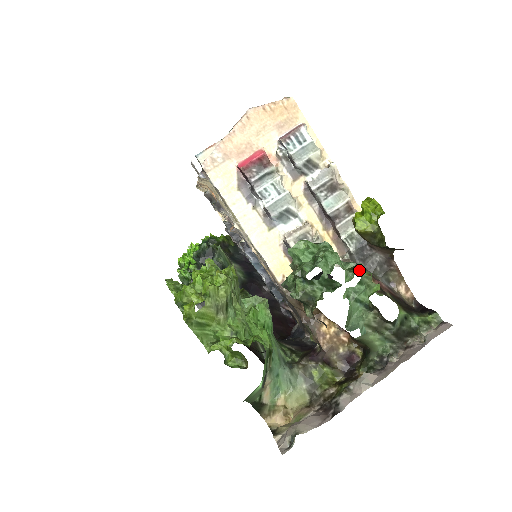
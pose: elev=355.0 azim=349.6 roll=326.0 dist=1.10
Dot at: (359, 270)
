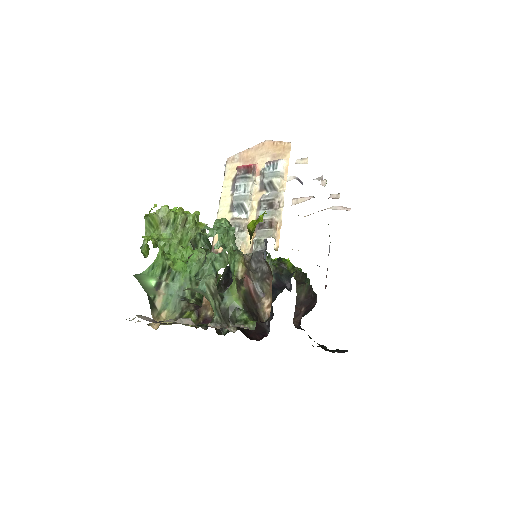
Dot at: (227, 248)
